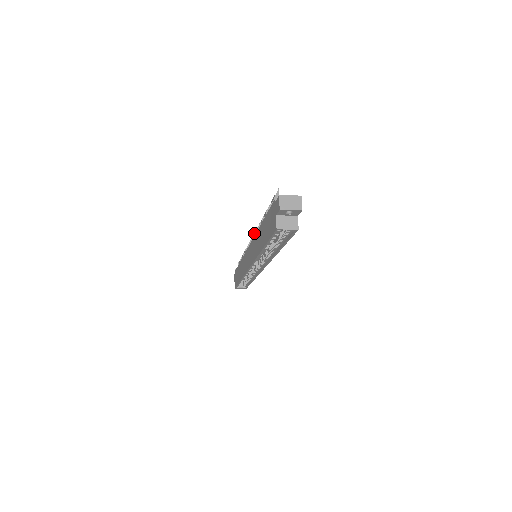
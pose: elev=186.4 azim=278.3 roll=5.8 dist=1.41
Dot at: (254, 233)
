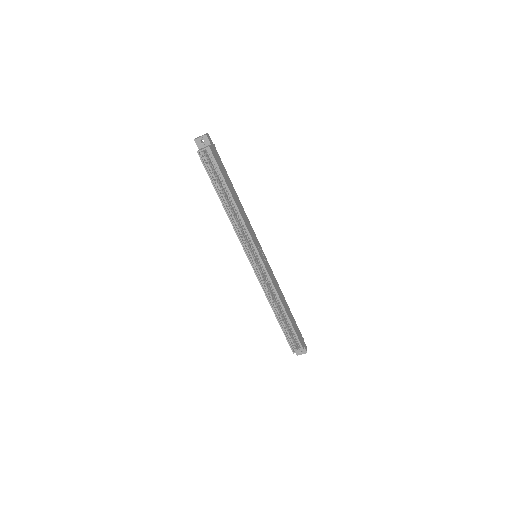
Dot at: occluded
